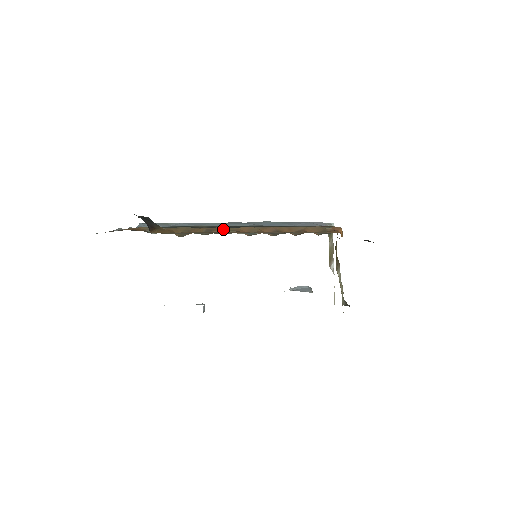
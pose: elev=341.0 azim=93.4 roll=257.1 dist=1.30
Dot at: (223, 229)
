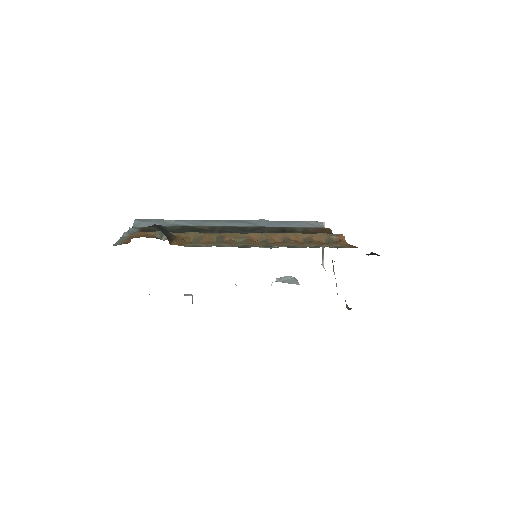
Dot at: (233, 236)
